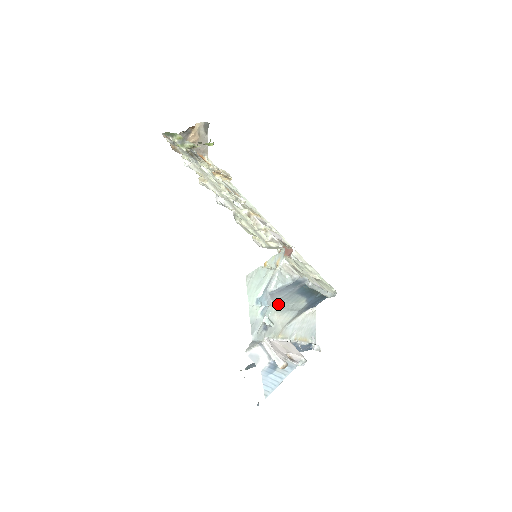
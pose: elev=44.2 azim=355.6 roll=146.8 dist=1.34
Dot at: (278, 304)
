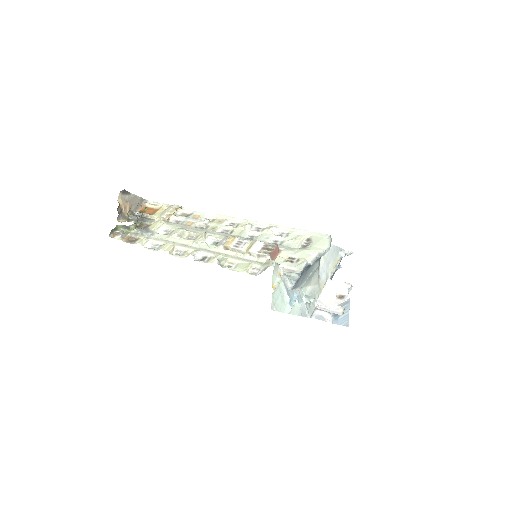
Dot at: (303, 284)
